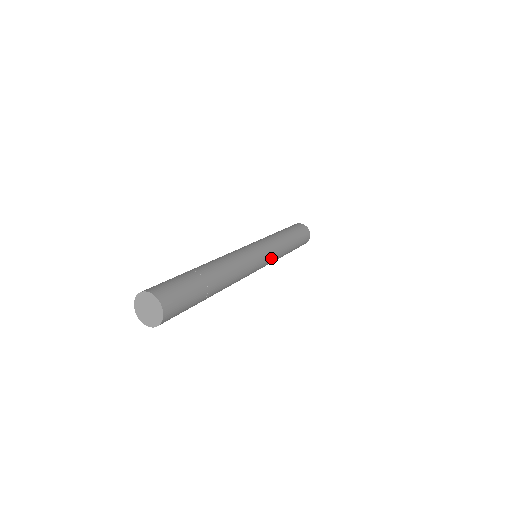
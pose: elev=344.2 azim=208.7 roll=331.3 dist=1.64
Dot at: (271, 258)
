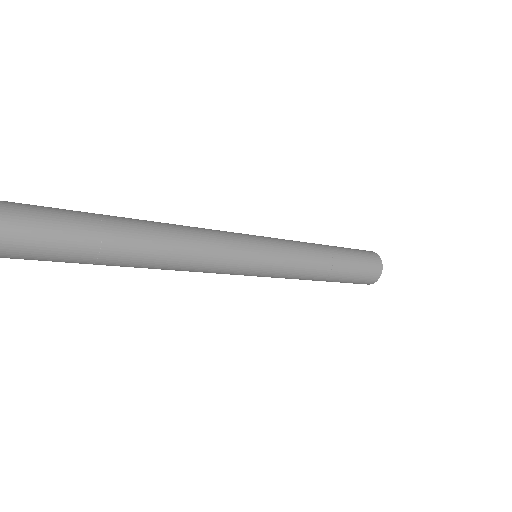
Dot at: (276, 266)
